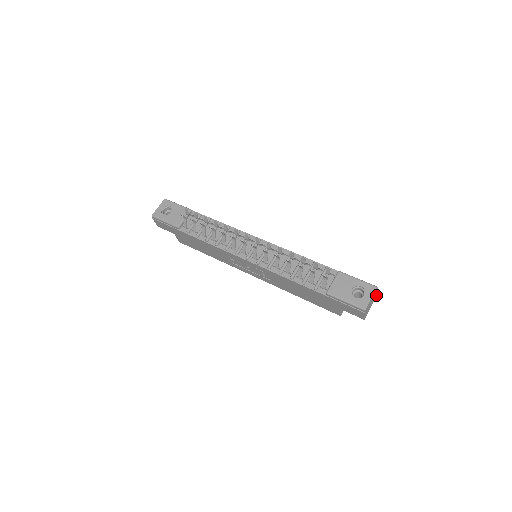
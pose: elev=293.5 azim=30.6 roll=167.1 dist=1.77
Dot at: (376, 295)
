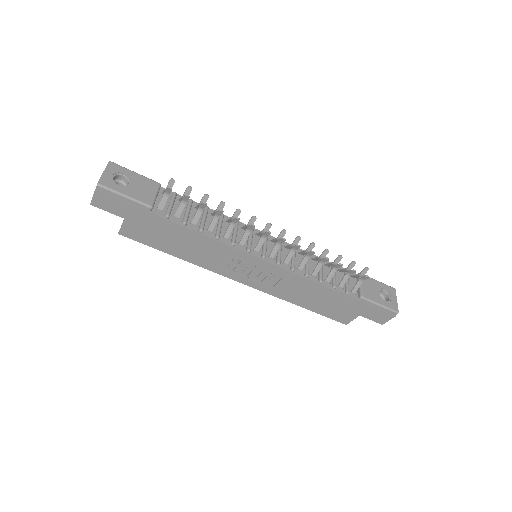
Dot at: occluded
